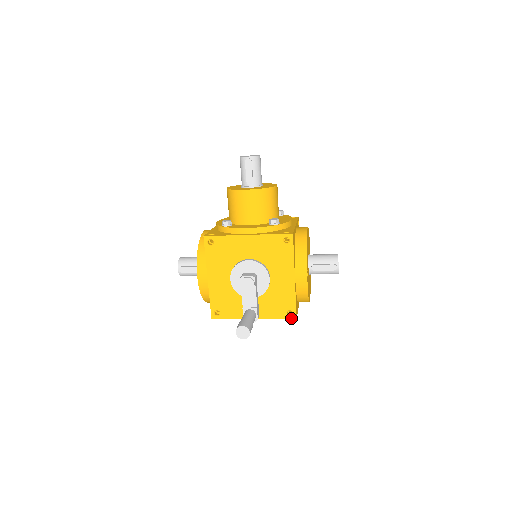
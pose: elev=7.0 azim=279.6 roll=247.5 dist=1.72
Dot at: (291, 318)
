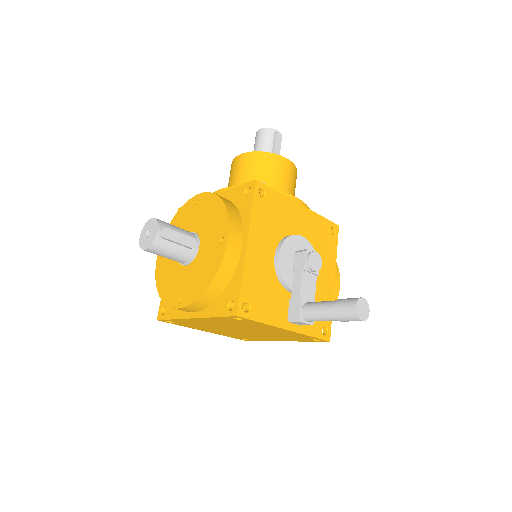
Dot at: (325, 338)
